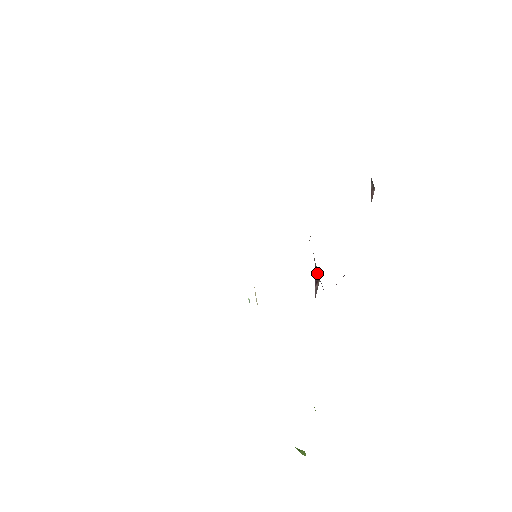
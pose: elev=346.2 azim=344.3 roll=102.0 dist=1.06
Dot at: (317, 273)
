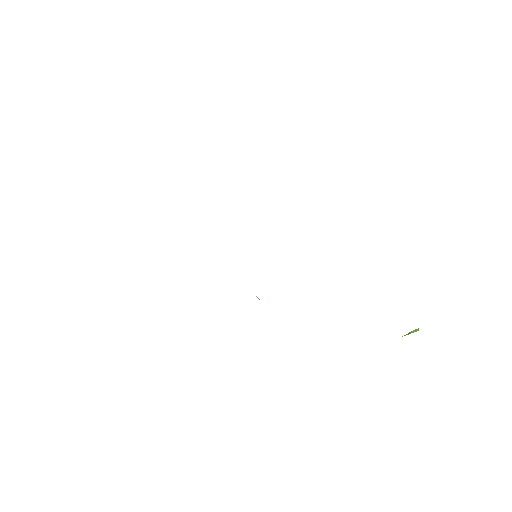
Dot at: occluded
